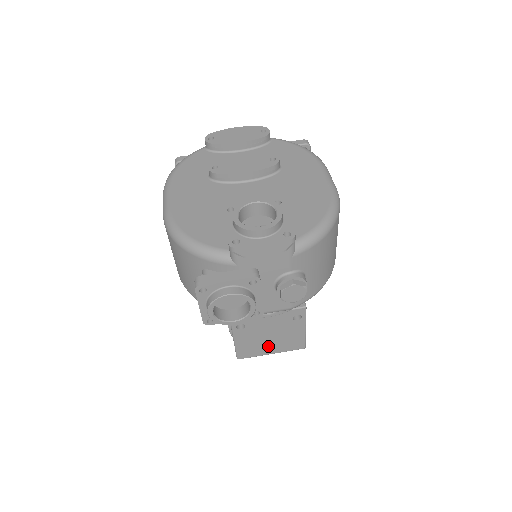
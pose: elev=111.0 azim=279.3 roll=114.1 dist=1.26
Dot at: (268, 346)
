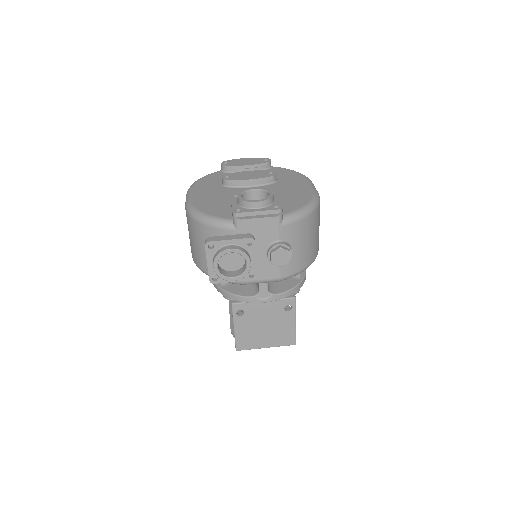
Dot at: (263, 338)
